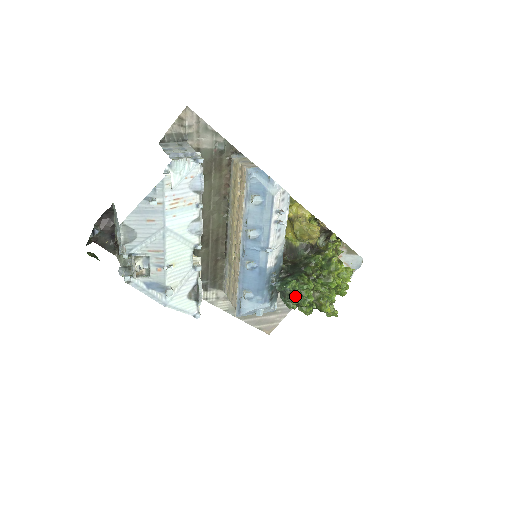
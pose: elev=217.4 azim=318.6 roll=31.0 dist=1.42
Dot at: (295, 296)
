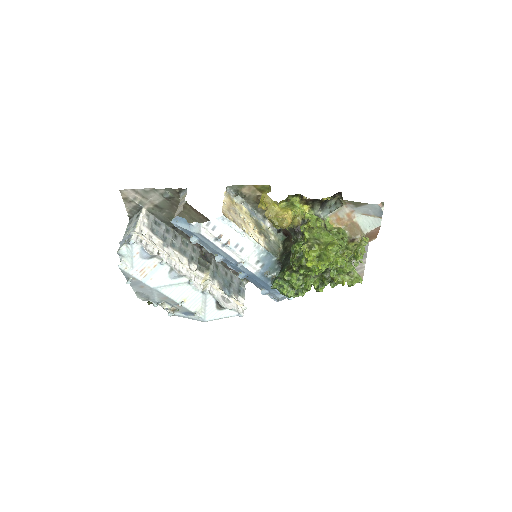
Dot at: (283, 293)
